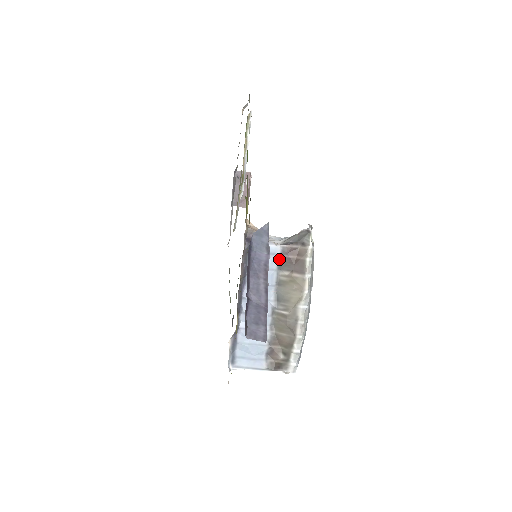
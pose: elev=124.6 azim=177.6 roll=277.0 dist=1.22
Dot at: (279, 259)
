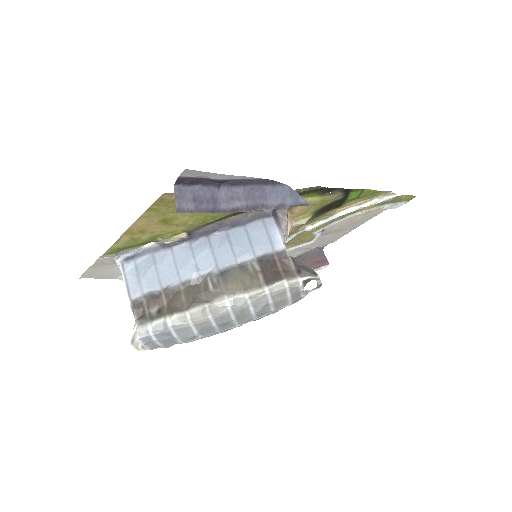
Dot at: (269, 254)
